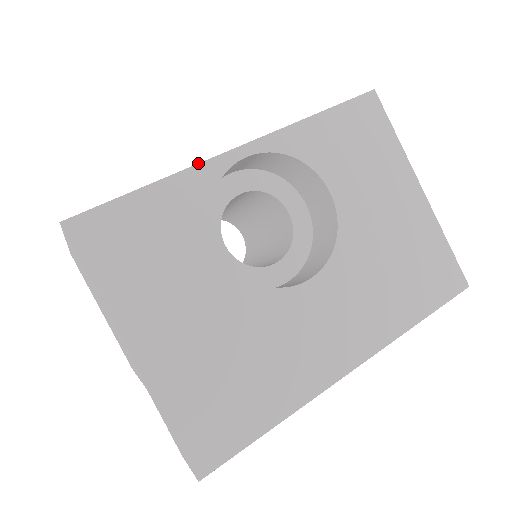
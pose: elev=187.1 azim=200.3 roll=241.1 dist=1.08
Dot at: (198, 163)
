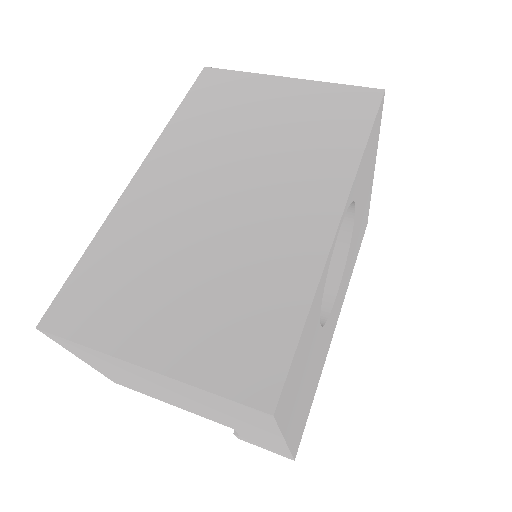
Dot at: (326, 263)
